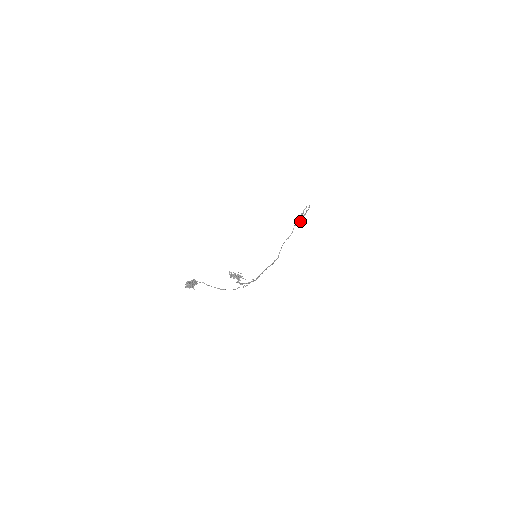
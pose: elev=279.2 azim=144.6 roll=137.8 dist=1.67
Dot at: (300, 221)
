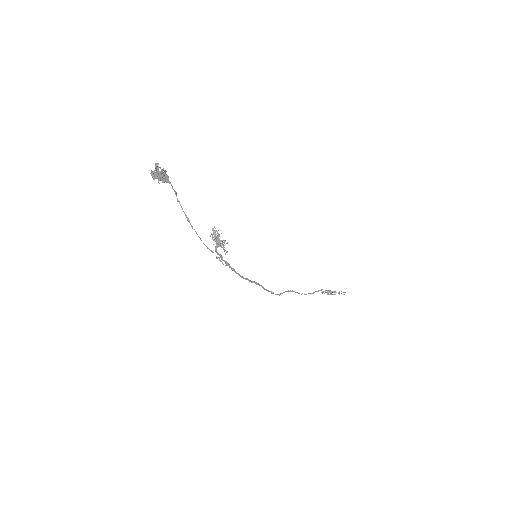
Dot at: occluded
